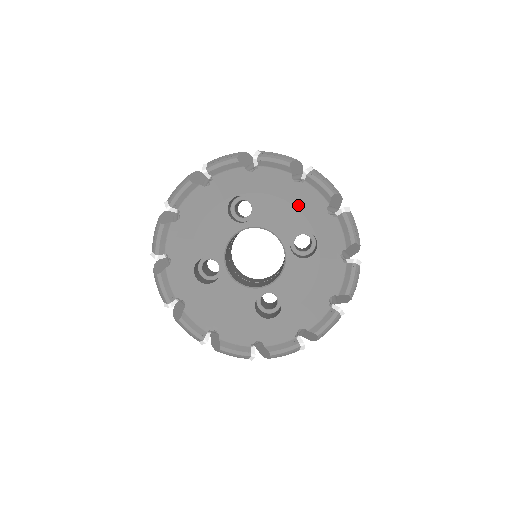
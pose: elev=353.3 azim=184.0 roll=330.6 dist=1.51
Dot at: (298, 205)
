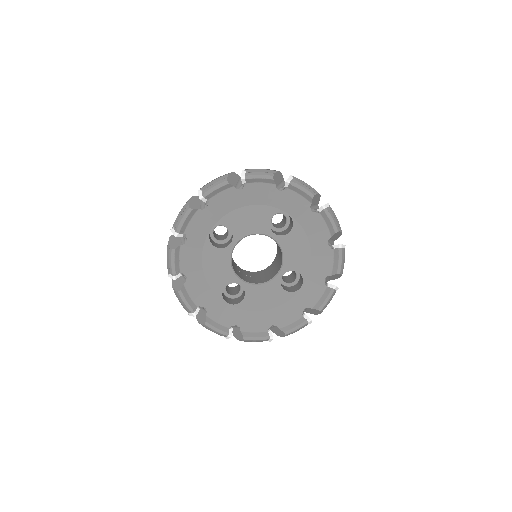
Dot at: (314, 257)
